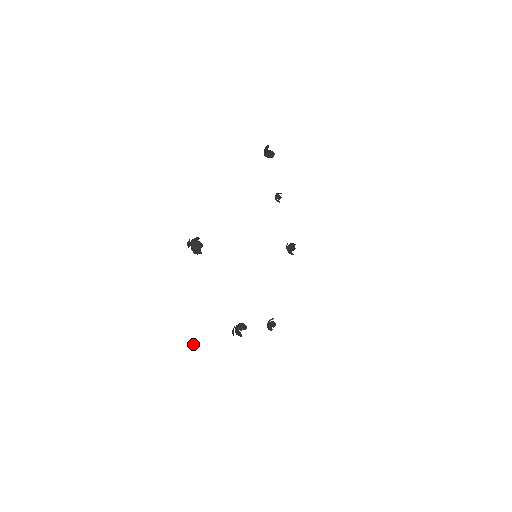
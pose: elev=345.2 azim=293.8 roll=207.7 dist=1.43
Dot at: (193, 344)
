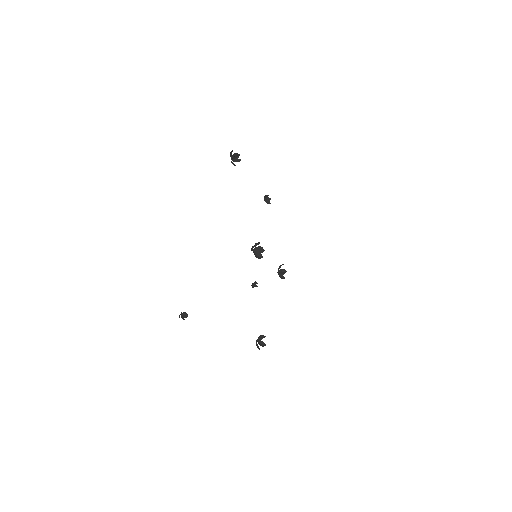
Dot at: (183, 318)
